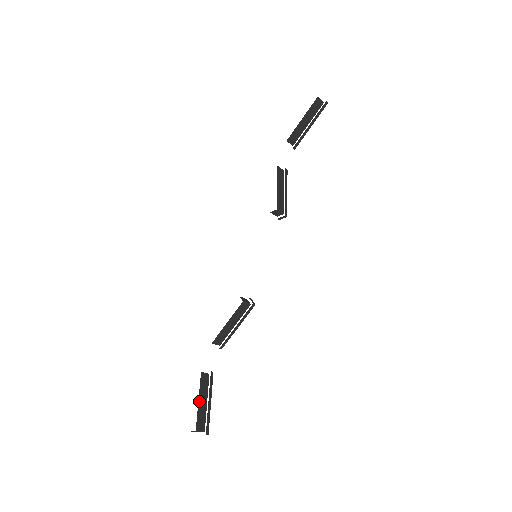
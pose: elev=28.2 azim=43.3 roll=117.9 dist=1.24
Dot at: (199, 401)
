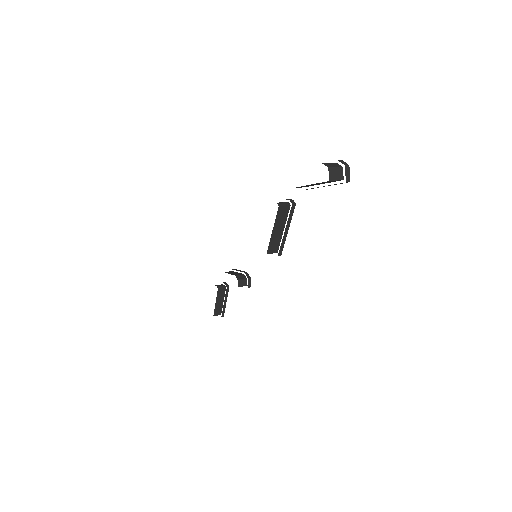
Dot at: (216, 303)
